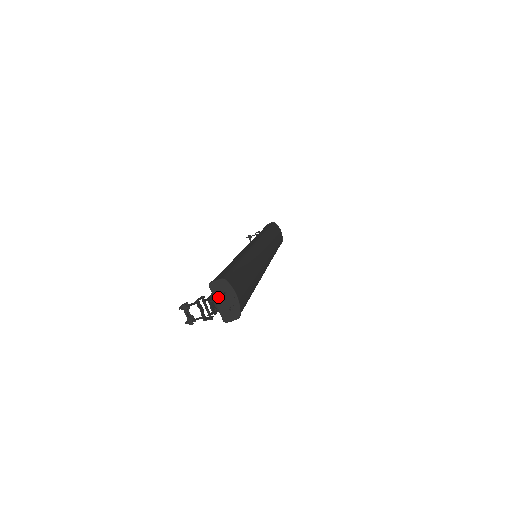
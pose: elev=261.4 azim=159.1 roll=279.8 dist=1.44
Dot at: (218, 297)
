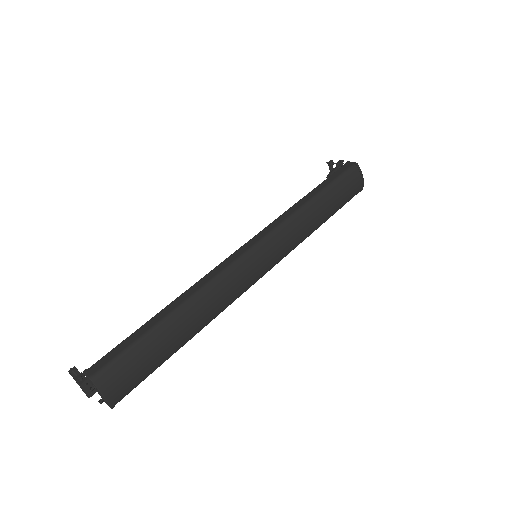
Dot at: (92, 385)
